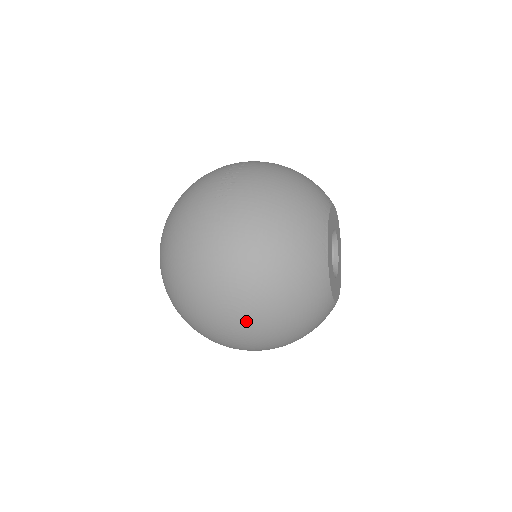
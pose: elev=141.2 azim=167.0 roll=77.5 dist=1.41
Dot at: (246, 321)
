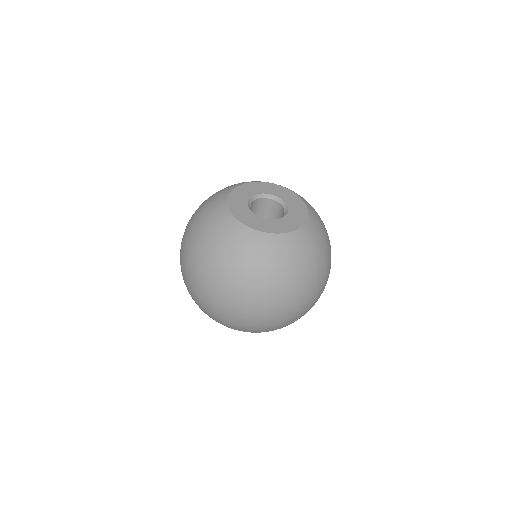
Dot at: (187, 264)
